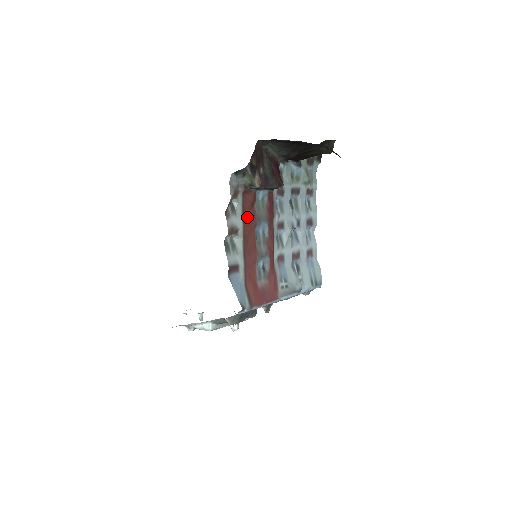
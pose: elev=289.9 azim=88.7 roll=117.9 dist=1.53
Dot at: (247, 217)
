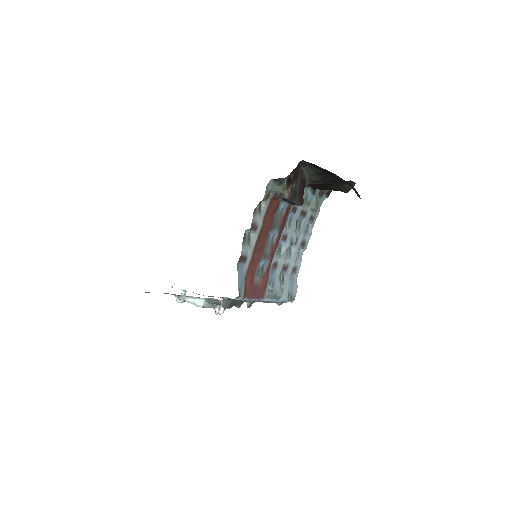
Dot at: (267, 220)
